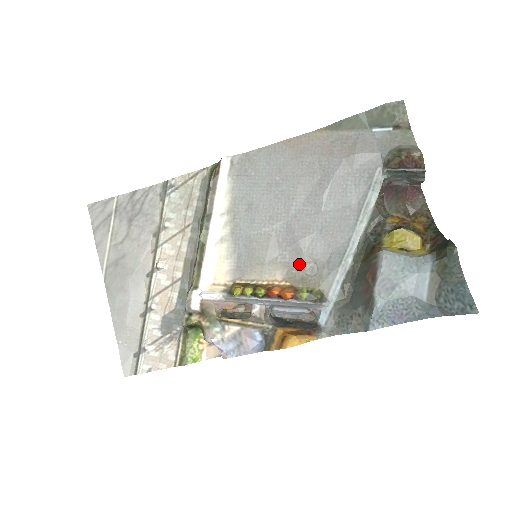
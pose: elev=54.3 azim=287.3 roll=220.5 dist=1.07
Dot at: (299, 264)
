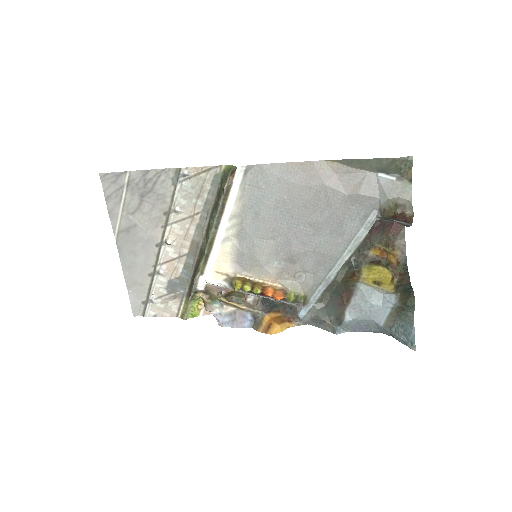
Dot at: (291, 271)
